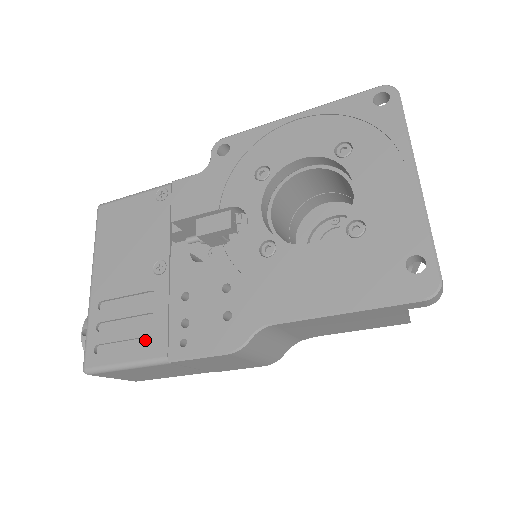
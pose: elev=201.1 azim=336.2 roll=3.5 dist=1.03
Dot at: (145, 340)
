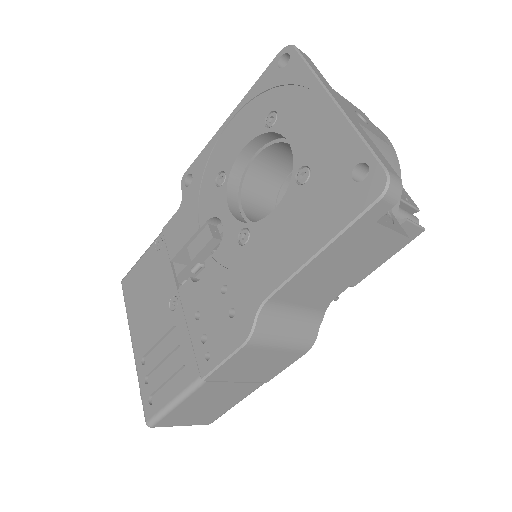
Dot at: (182, 372)
